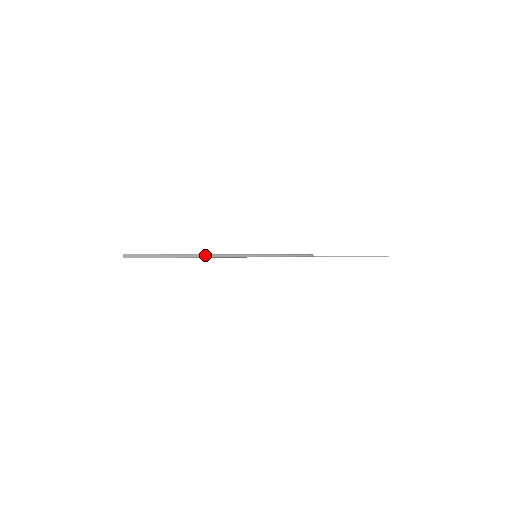
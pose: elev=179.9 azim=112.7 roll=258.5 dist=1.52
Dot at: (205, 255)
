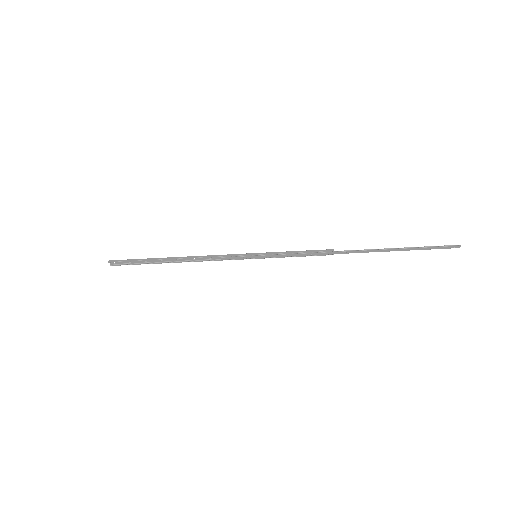
Dot at: (193, 257)
